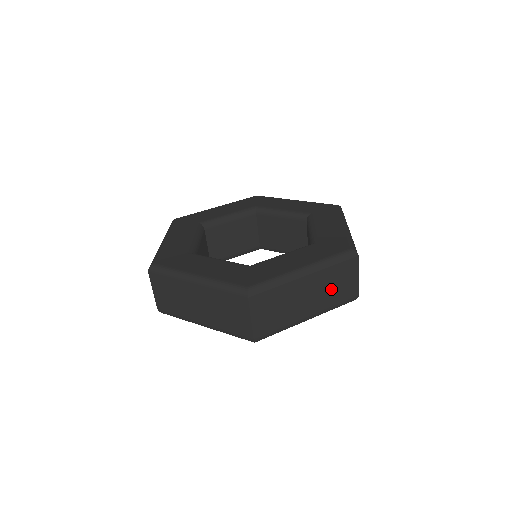
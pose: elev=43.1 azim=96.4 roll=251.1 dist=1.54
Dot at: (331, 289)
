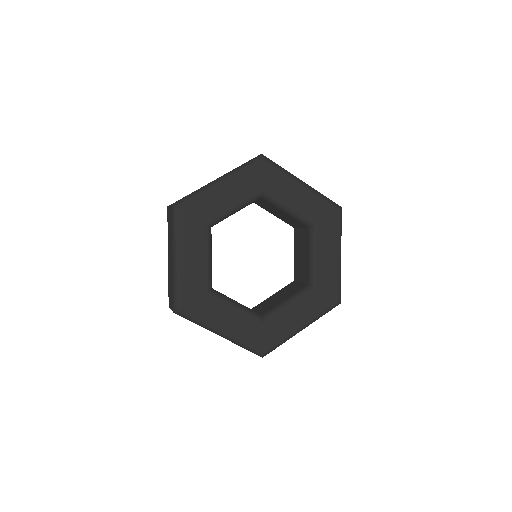
Dot at: occluded
